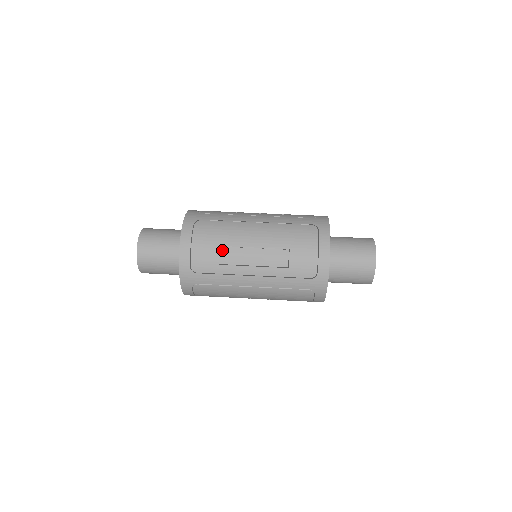
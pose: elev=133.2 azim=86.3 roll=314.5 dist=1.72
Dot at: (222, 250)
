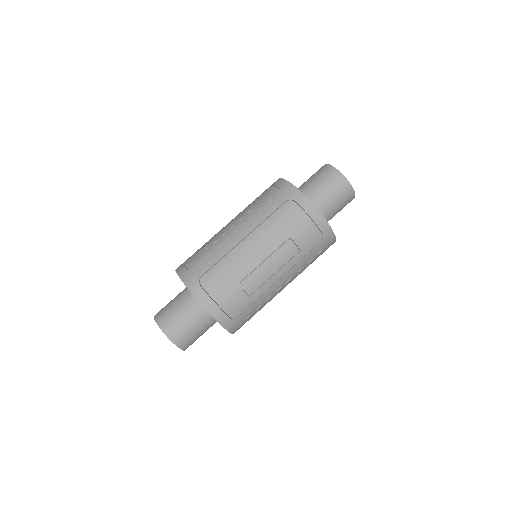
Dot at: (243, 285)
